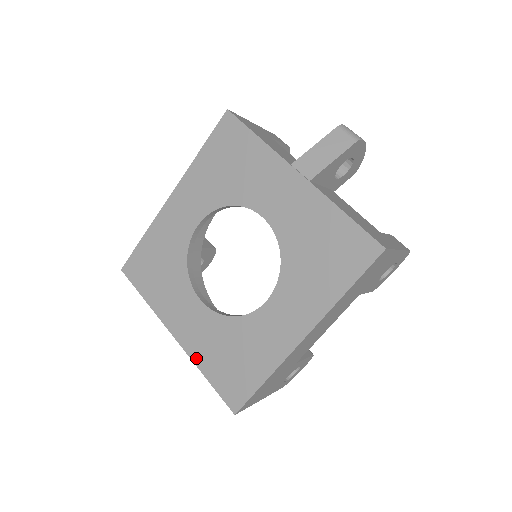
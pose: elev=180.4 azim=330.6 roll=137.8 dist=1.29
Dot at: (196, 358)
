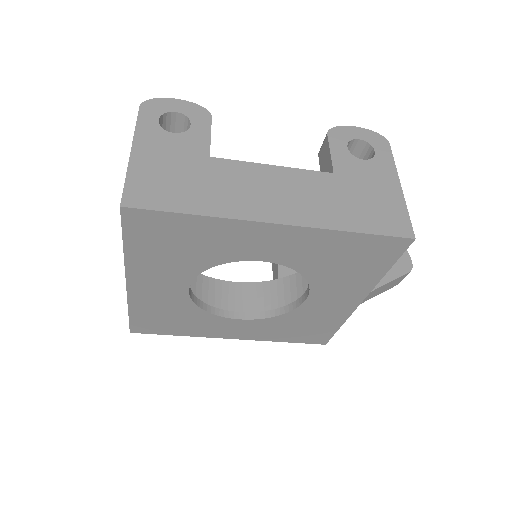
Dot at: (134, 303)
